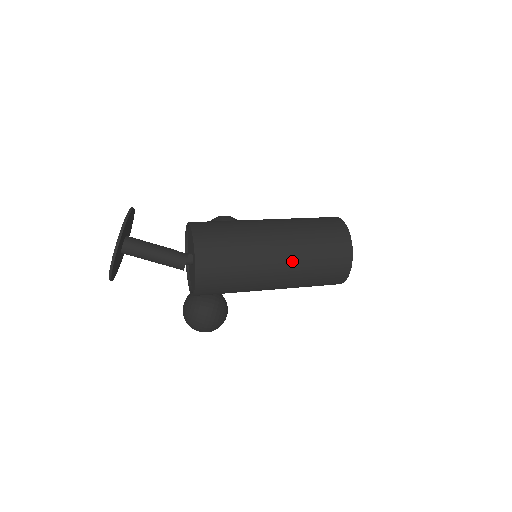
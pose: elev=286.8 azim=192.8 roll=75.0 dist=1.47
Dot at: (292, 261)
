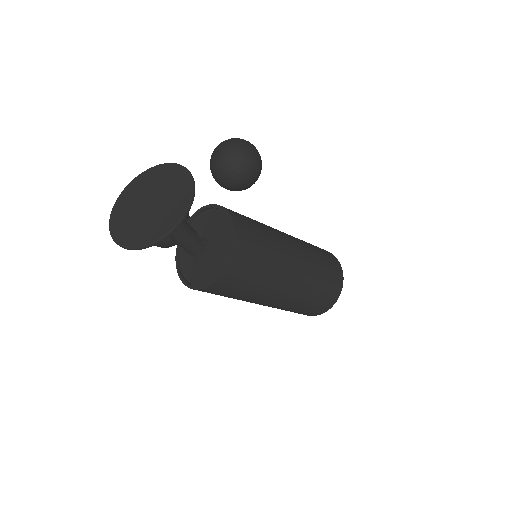
Dot at: (283, 304)
